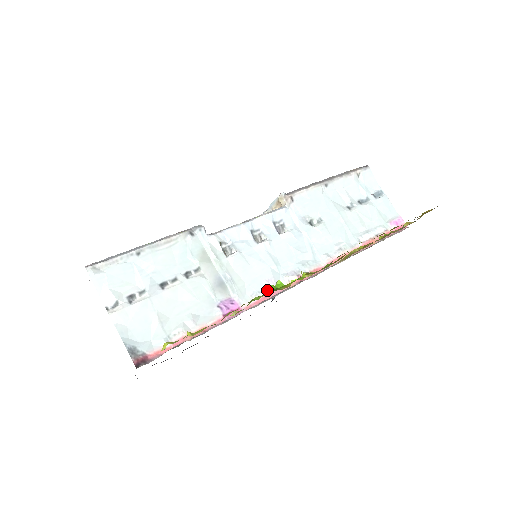
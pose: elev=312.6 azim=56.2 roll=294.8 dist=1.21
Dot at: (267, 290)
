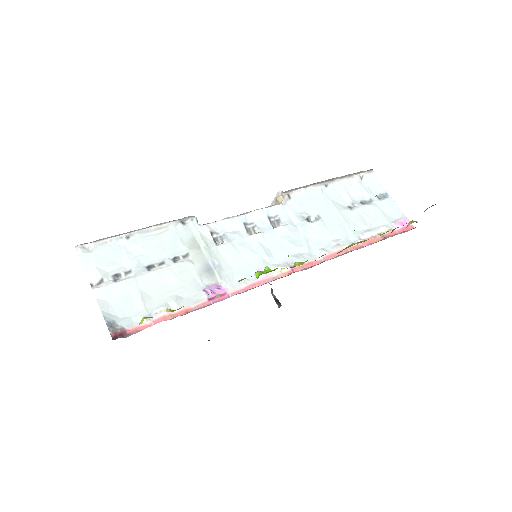
Dot at: (256, 278)
